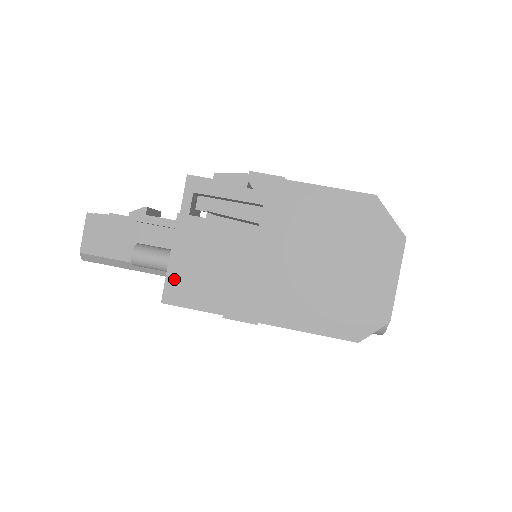
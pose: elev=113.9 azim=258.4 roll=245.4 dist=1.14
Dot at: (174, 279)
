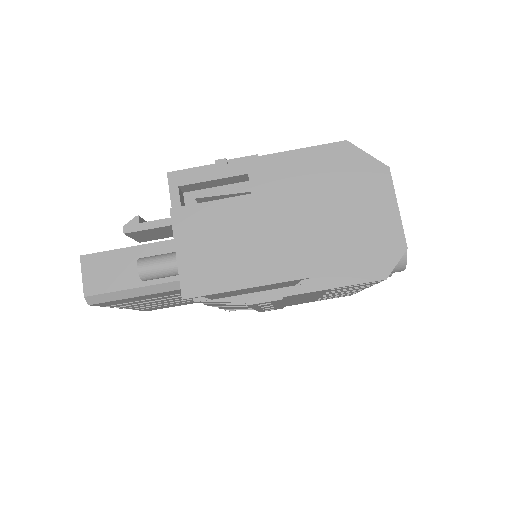
Dot at: (187, 271)
